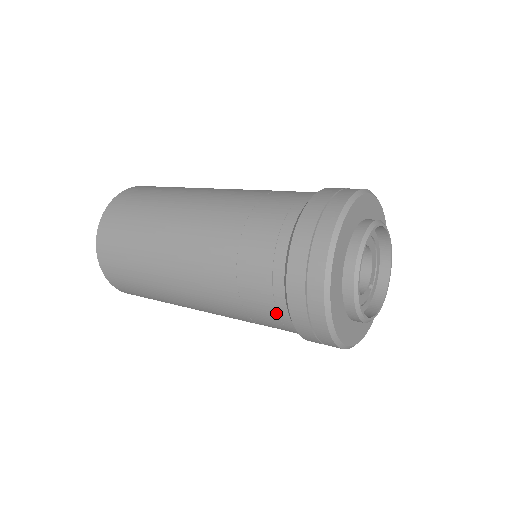
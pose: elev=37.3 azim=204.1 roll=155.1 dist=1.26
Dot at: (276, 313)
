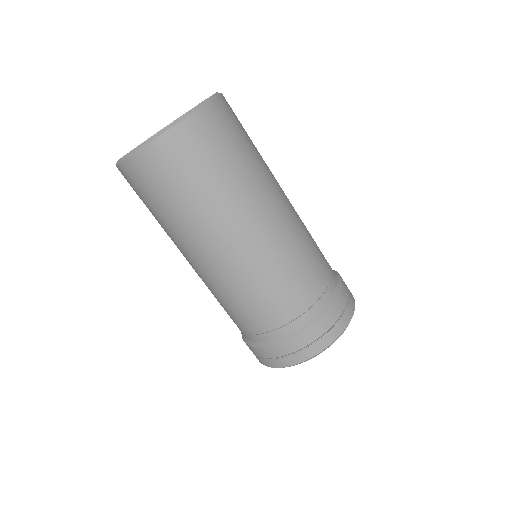
Dot at: (249, 333)
